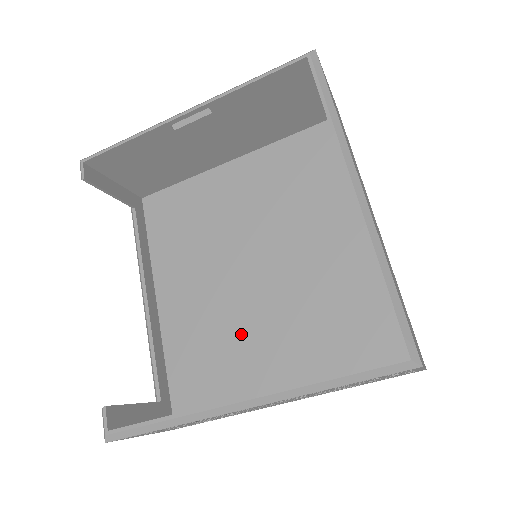
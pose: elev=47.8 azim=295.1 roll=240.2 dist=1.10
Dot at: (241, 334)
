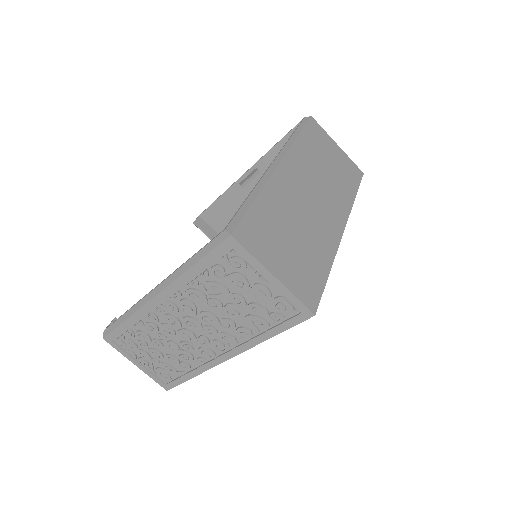
Dot at: occluded
